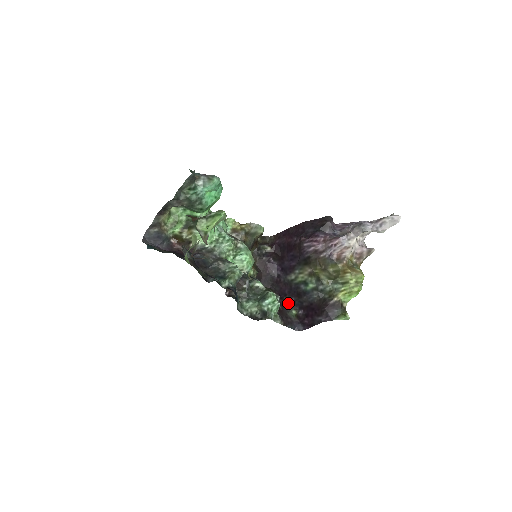
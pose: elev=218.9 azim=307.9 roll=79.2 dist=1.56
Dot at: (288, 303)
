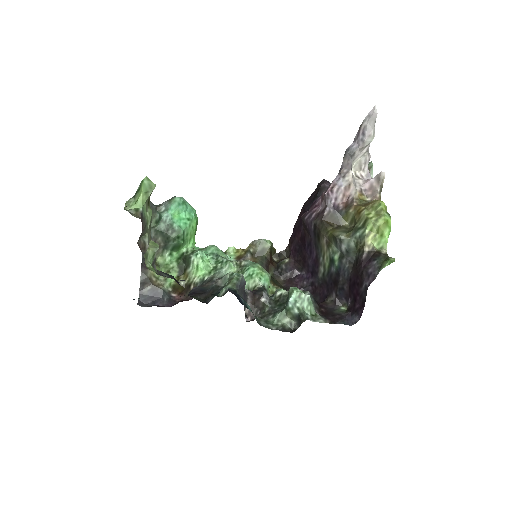
Dot at: (331, 302)
